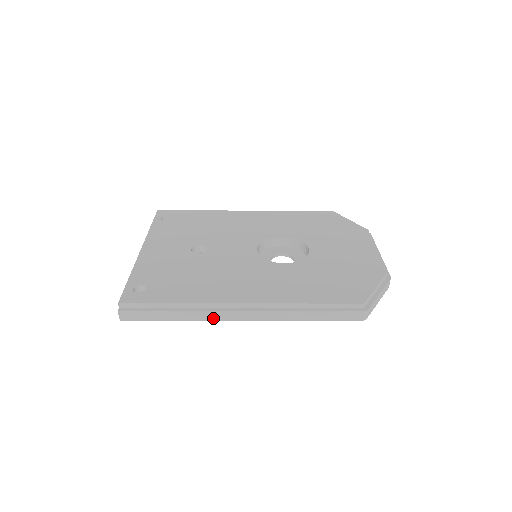
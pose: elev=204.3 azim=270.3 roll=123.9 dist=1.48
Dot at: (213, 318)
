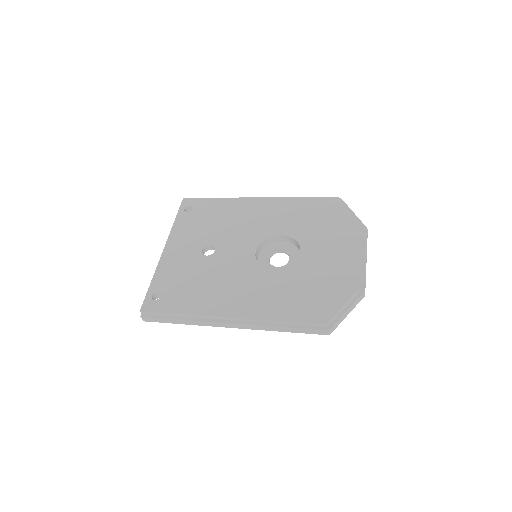
Dot at: (209, 325)
